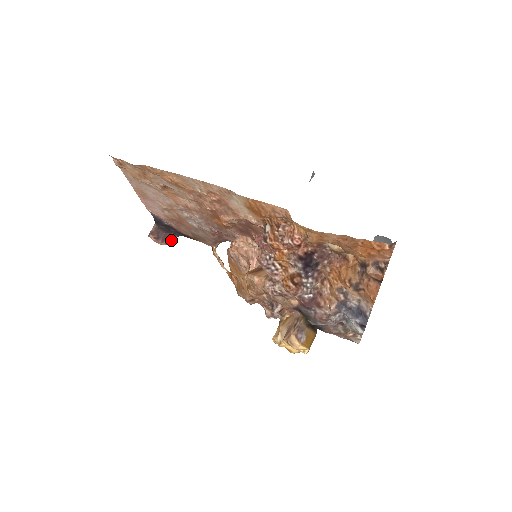
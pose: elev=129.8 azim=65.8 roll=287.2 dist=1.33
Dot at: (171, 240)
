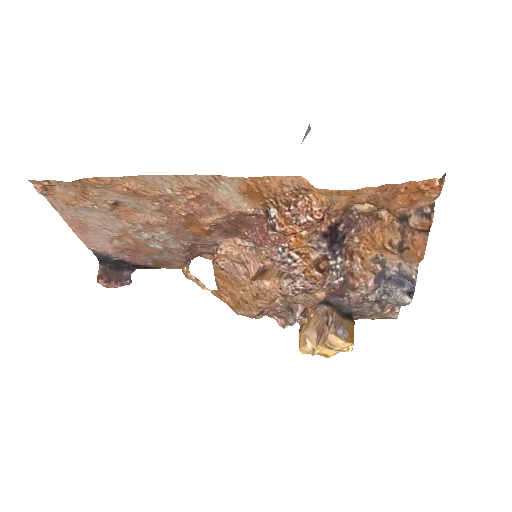
Dot at: (126, 278)
